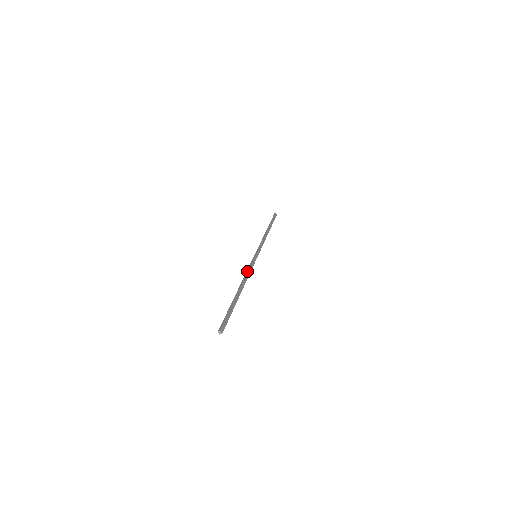
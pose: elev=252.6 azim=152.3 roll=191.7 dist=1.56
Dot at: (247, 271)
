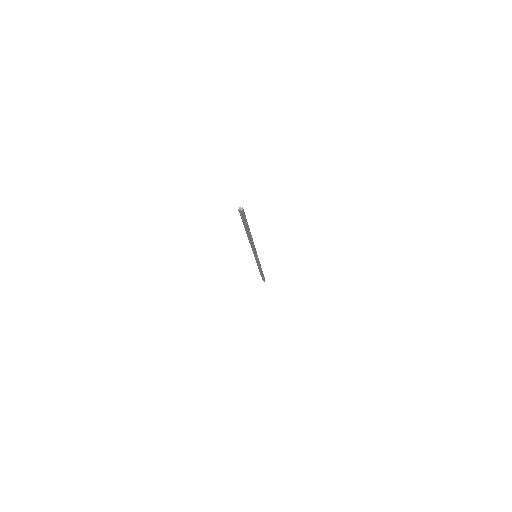
Dot at: occluded
